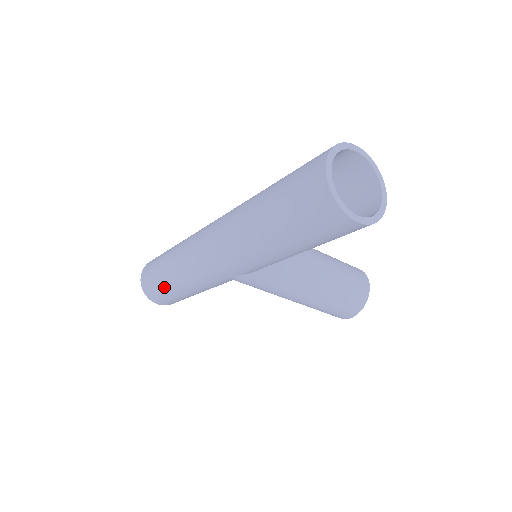
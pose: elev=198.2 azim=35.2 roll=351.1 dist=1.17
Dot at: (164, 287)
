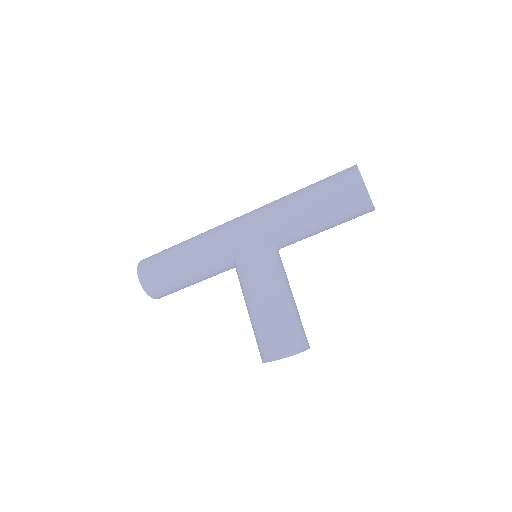
Dot at: (169, 251)
